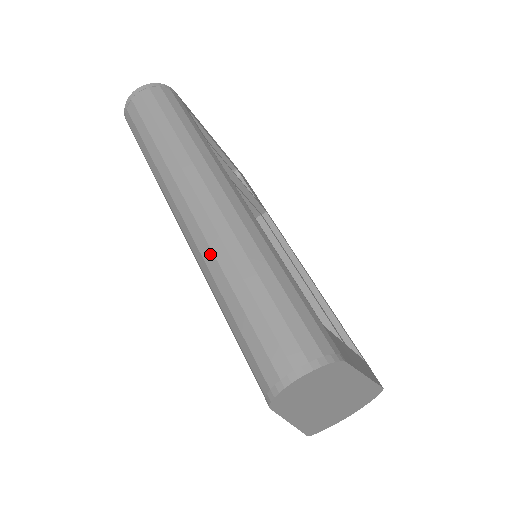
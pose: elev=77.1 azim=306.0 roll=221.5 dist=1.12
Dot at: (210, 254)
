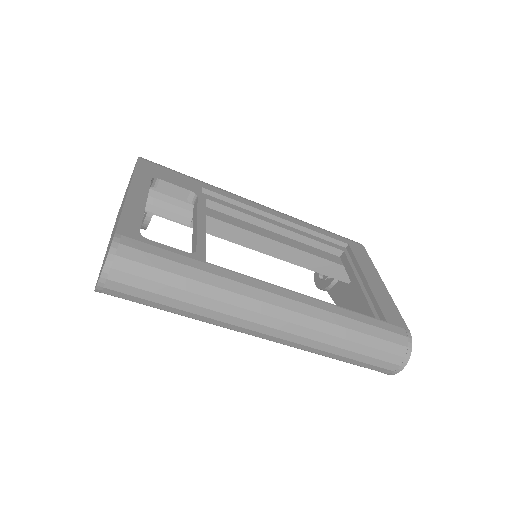
Dot at: (307, 348)
